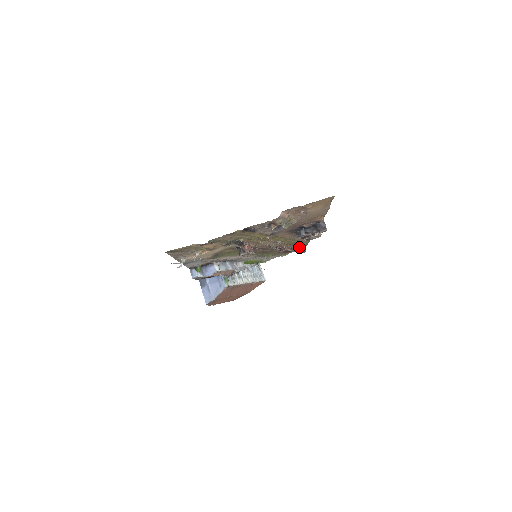
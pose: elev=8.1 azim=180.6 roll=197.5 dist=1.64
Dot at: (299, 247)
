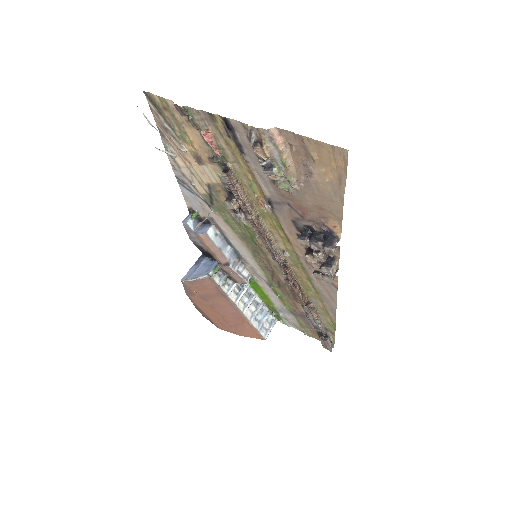
Dot at: (321, 321)
